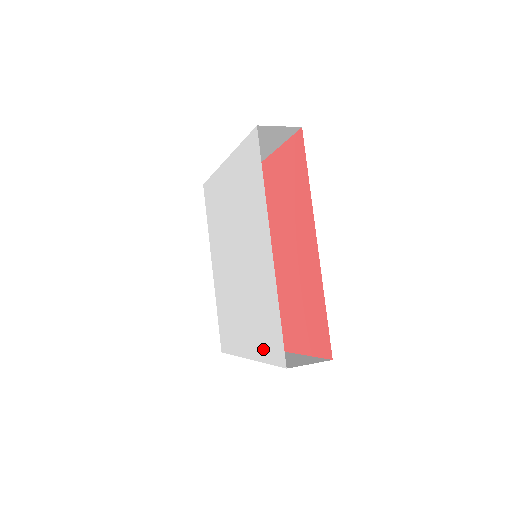
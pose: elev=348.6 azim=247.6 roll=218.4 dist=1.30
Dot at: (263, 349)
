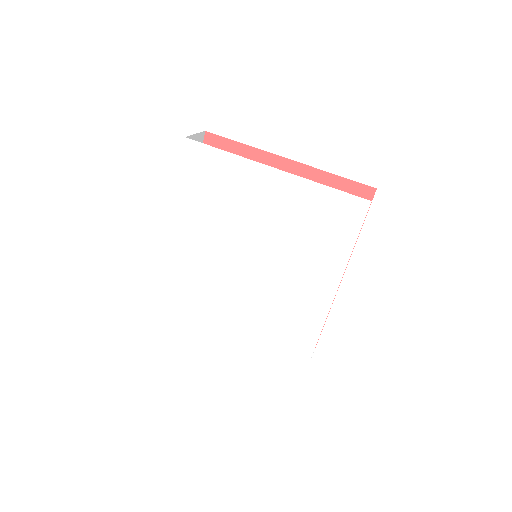
Dot at: (268, 350)
